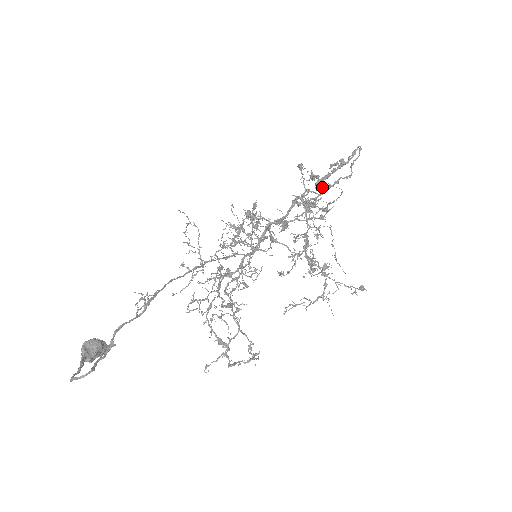
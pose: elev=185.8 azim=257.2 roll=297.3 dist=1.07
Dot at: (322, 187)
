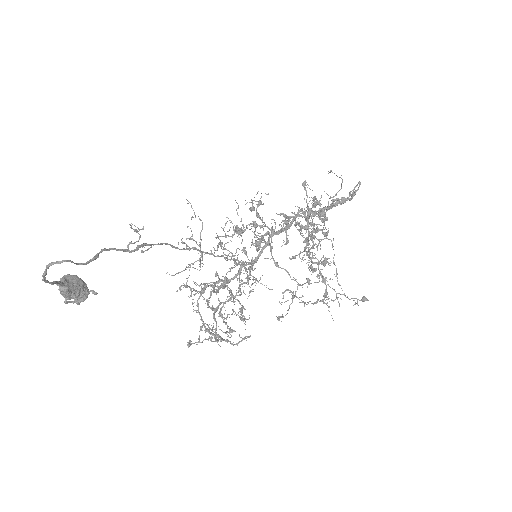
Dot at: (324, 217)
